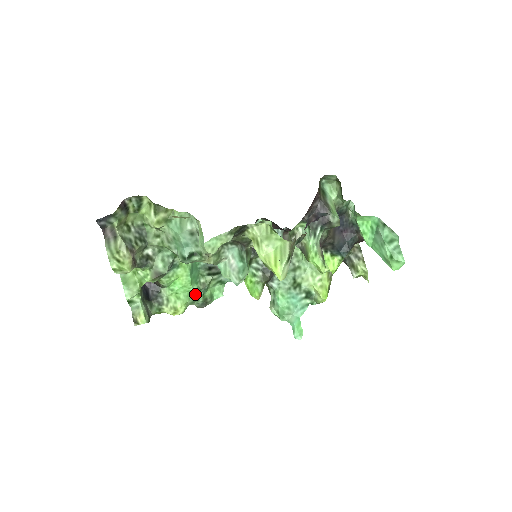
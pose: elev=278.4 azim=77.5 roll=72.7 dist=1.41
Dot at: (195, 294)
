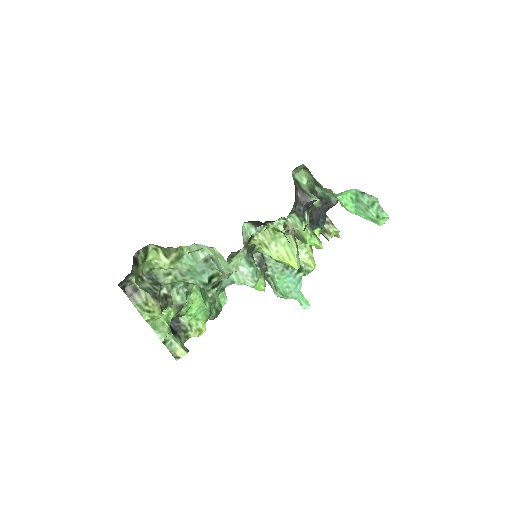
Dot at: (209, 310)
